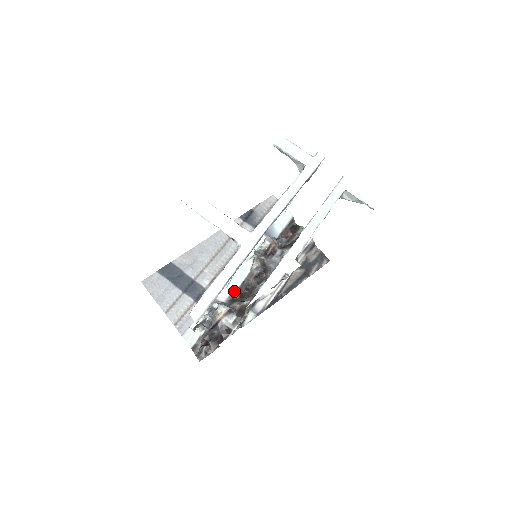
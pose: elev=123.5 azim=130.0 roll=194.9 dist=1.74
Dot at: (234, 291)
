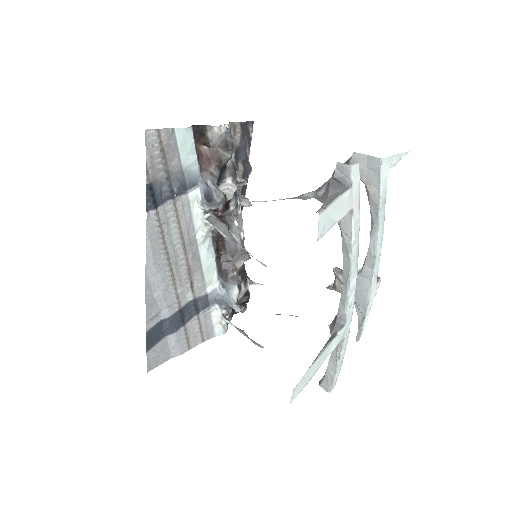
Dot at: (216, 267)
